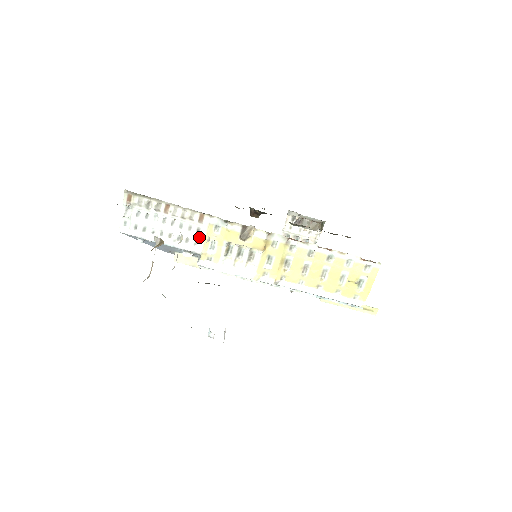
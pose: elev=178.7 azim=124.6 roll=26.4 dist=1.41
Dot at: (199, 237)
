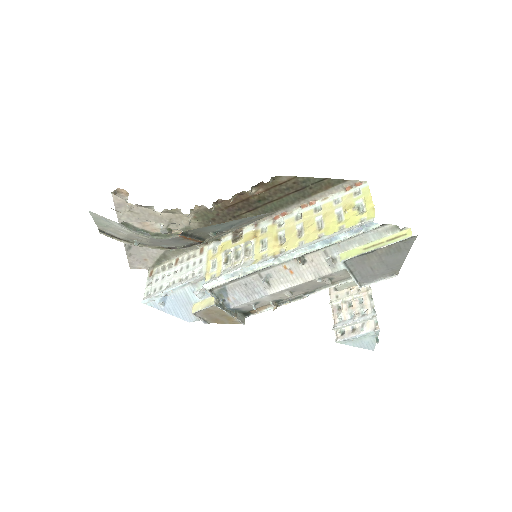
Dot at: (202, 265)
